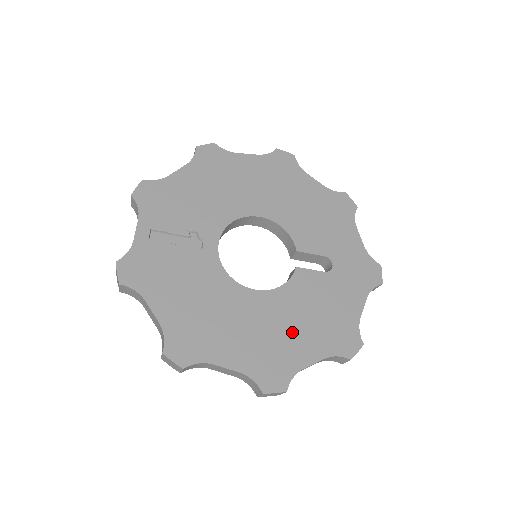
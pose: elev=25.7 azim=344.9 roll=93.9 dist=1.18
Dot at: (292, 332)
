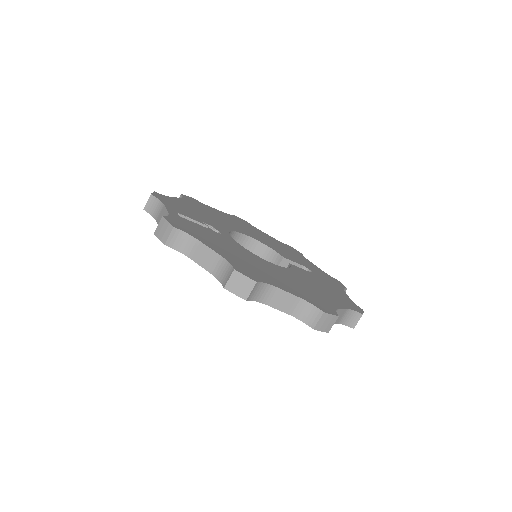
Dot at: (315, 290)
